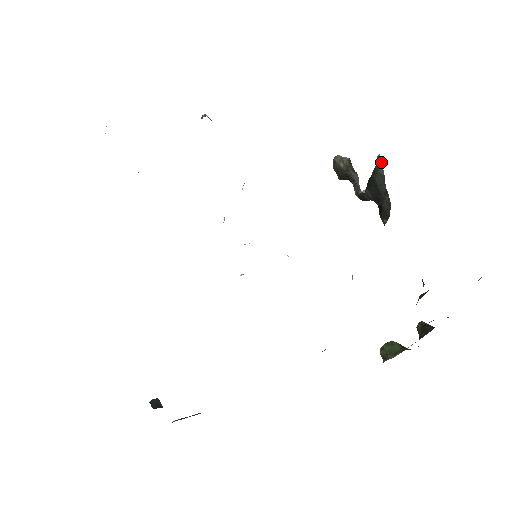
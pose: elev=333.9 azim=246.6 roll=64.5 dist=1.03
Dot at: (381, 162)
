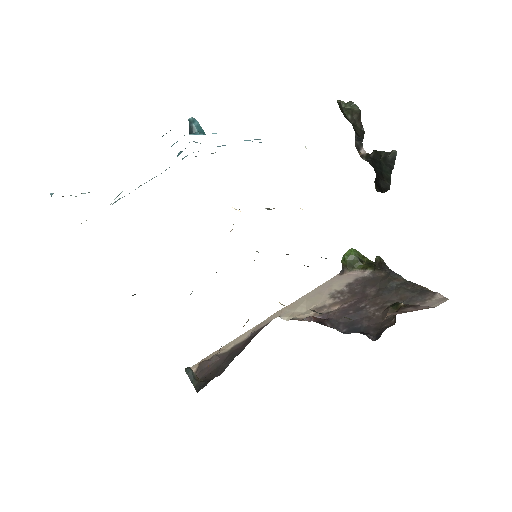
Dot at: (395, 158)
